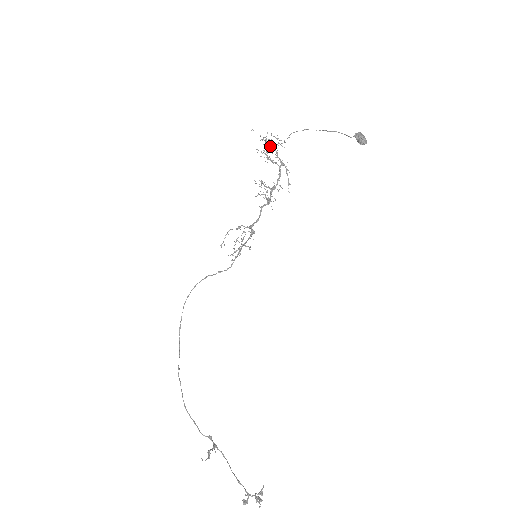
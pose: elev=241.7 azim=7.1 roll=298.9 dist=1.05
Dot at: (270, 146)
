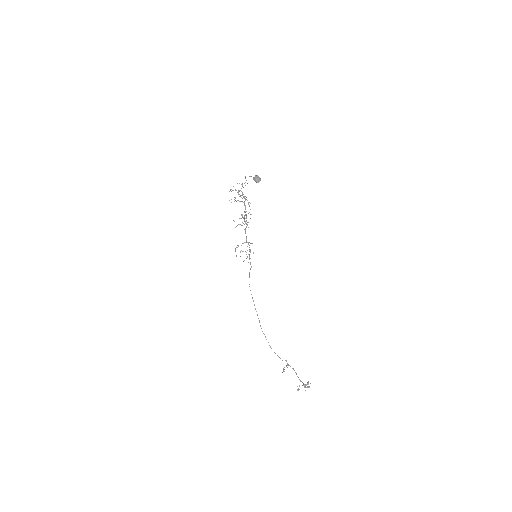
Dot at: (238, 191)
